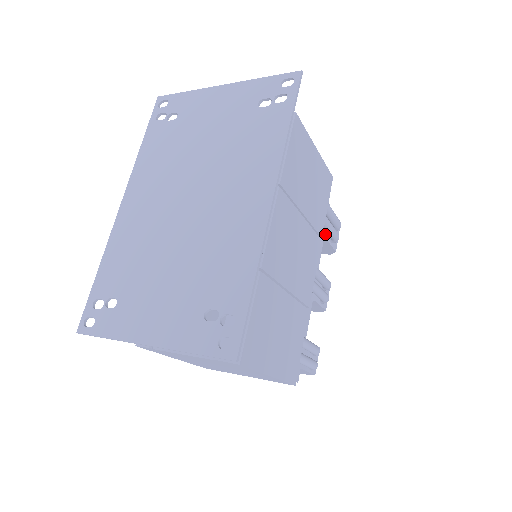
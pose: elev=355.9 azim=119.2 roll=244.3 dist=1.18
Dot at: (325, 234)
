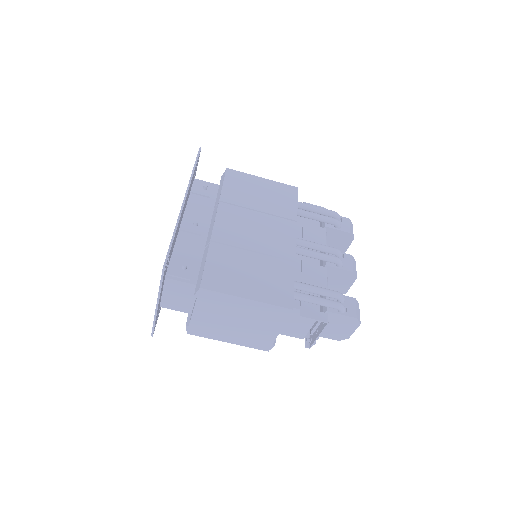
Dot at: (324, 225)
